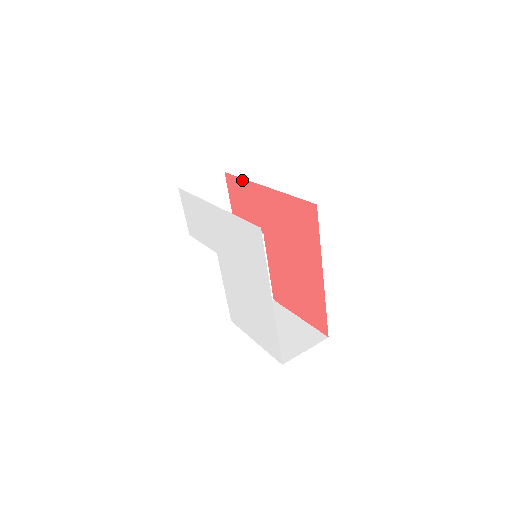
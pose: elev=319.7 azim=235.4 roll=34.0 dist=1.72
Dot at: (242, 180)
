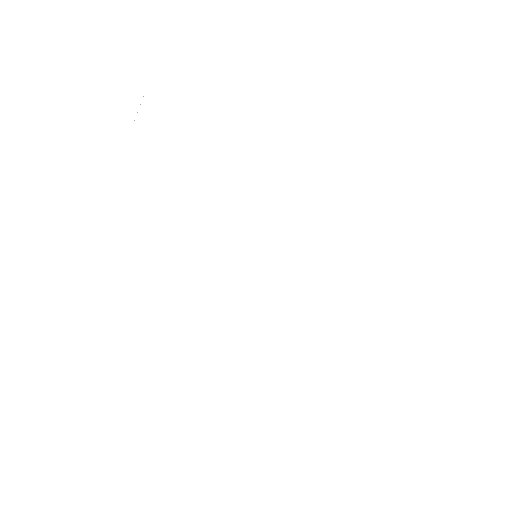
Dot at: occluded
